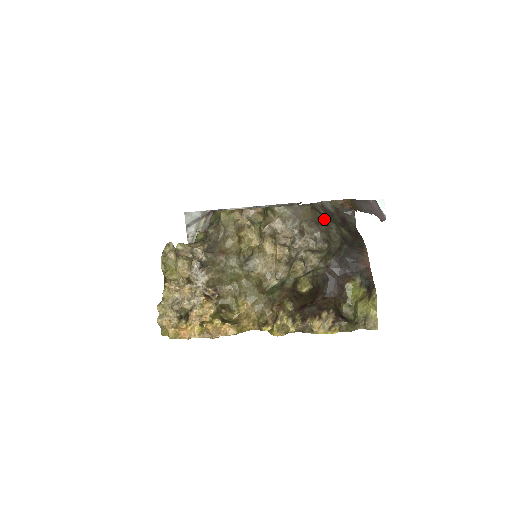
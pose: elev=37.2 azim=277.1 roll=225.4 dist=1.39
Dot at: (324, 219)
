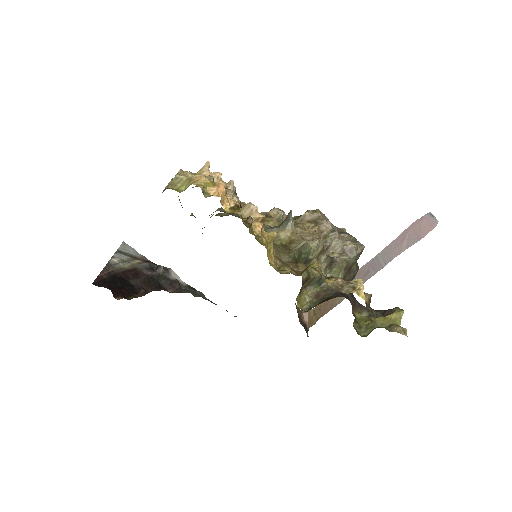
Dot at: occluded
